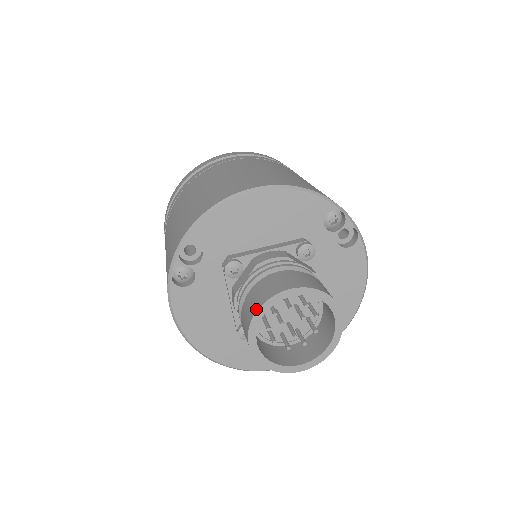
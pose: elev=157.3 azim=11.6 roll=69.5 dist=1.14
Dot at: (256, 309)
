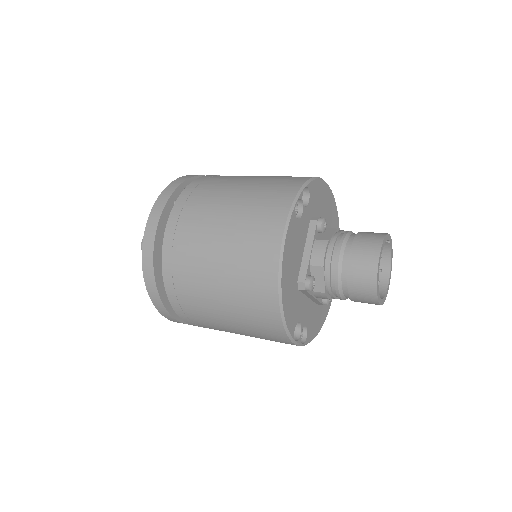
Dot at: (383, 236)
